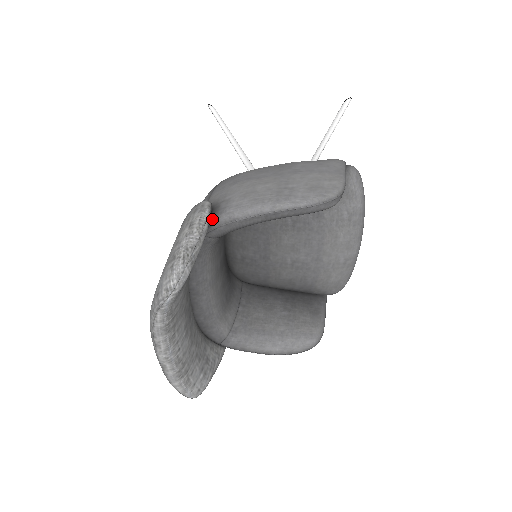
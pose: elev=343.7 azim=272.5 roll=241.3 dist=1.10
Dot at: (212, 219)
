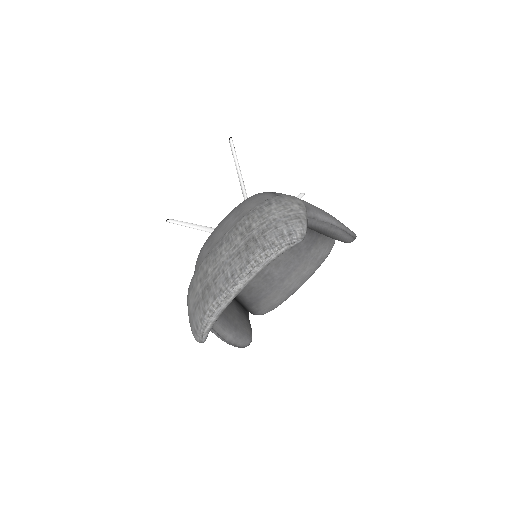
Dot at: occluded
